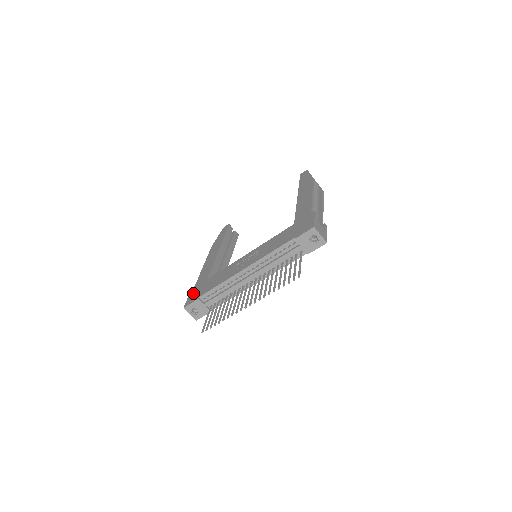
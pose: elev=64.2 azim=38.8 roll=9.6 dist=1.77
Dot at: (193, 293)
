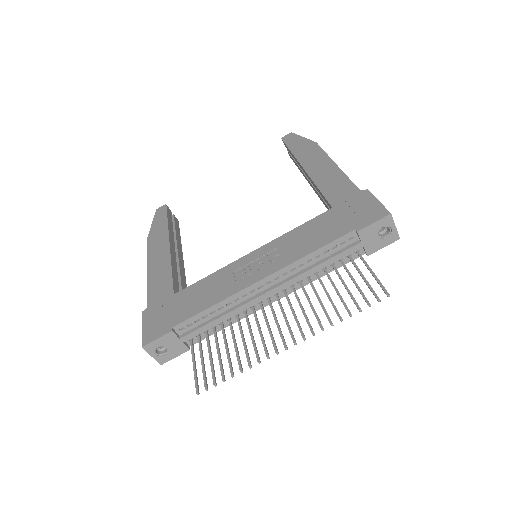
Dot at: (152, 319)
